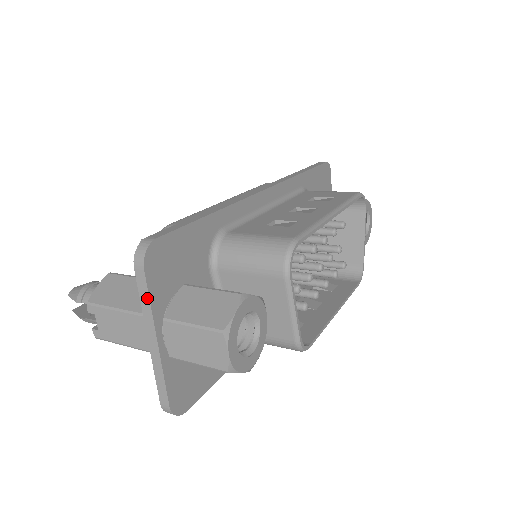
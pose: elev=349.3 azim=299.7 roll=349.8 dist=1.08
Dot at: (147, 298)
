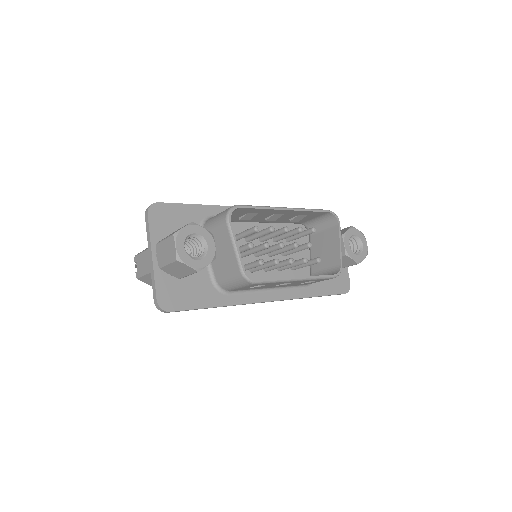
Dot at: (149, 230)
